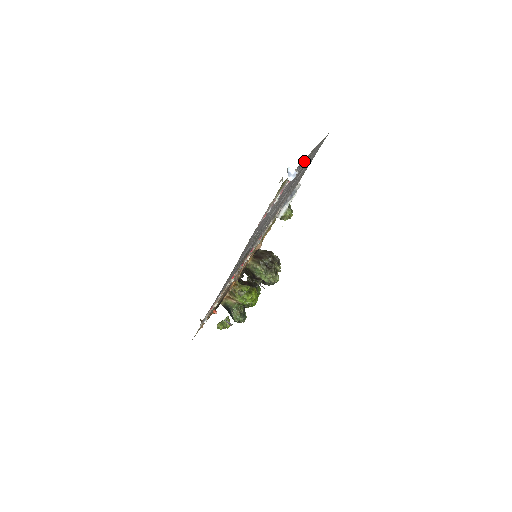
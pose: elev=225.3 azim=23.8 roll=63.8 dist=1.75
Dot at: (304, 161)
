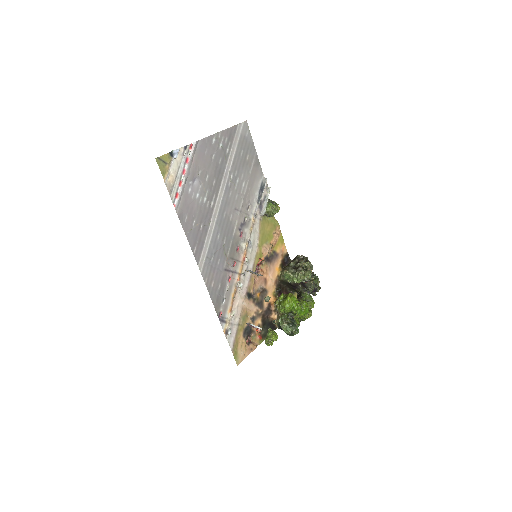
Dot at: (195, 142)
